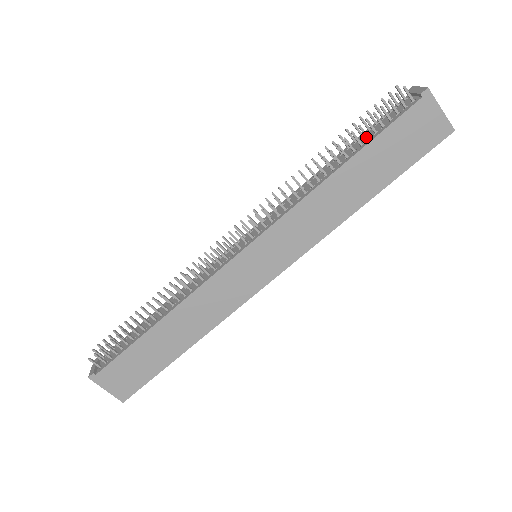
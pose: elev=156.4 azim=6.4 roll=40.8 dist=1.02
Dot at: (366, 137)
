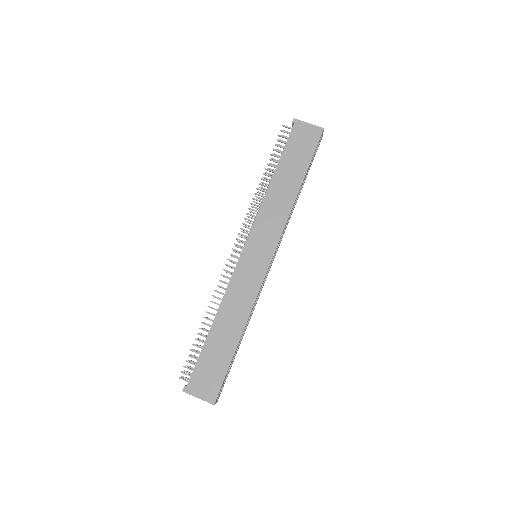
Dot at: occluded
